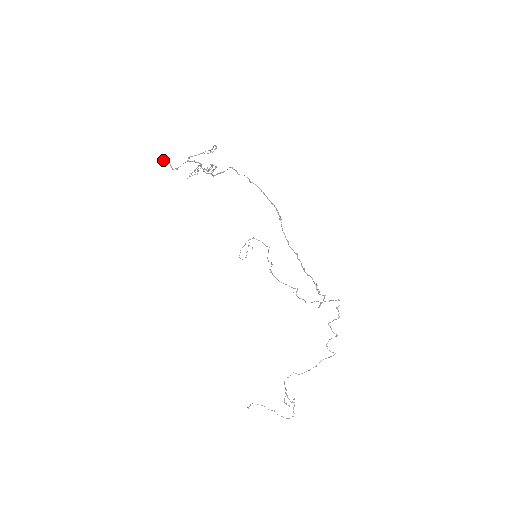
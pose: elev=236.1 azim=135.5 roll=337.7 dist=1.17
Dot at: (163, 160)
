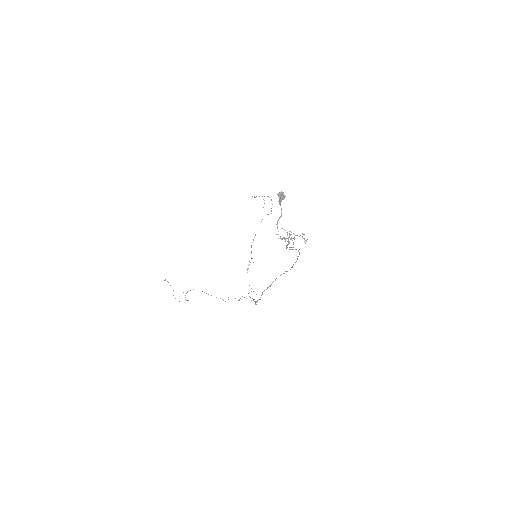
Dot at: occluded
